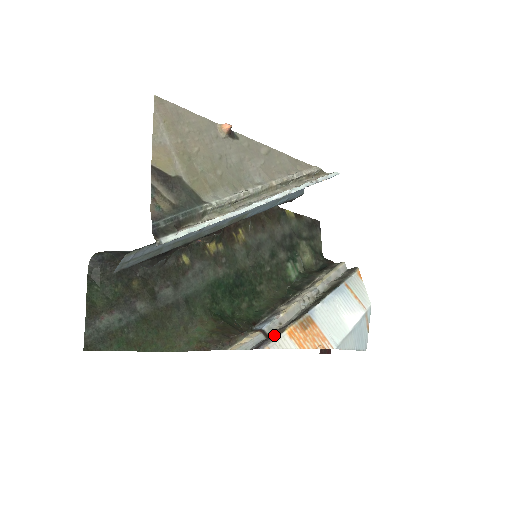
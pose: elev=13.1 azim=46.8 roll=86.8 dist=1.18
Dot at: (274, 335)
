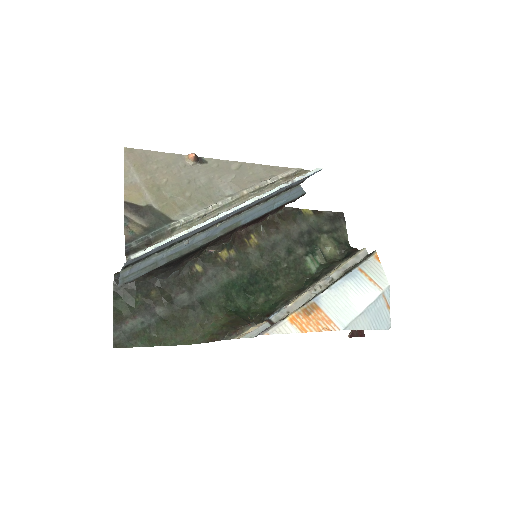
Dot at: (275, 323)
